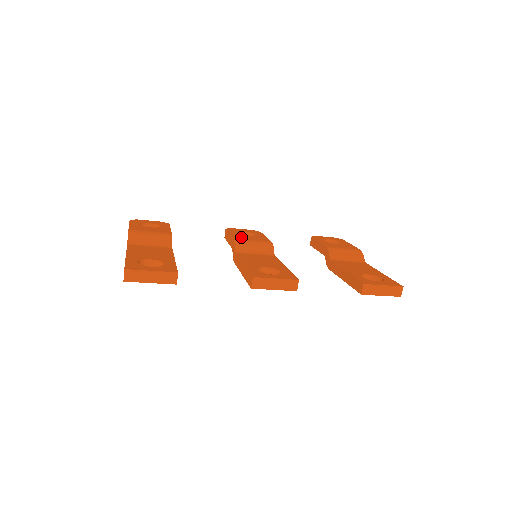
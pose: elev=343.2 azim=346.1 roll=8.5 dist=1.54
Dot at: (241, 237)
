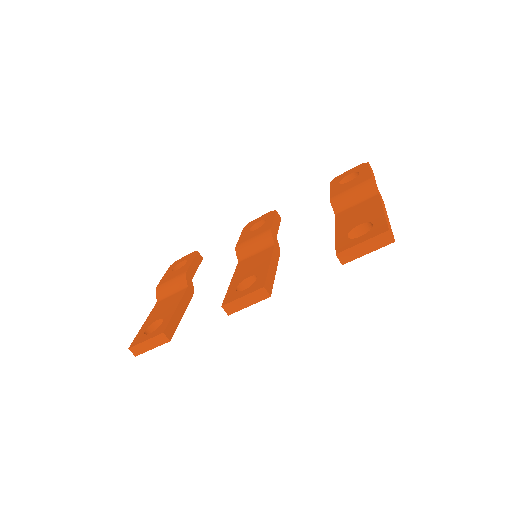
Dot at: (245, 238)
